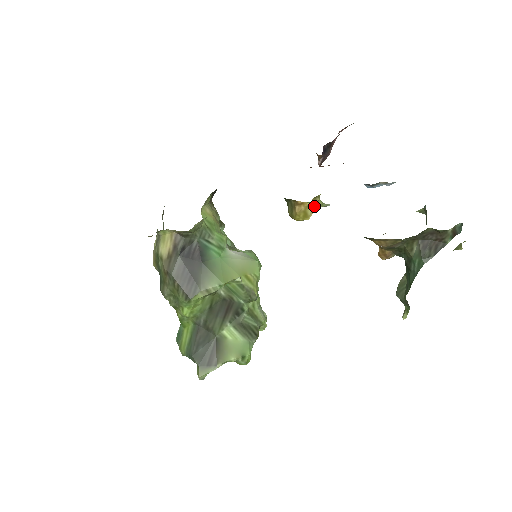
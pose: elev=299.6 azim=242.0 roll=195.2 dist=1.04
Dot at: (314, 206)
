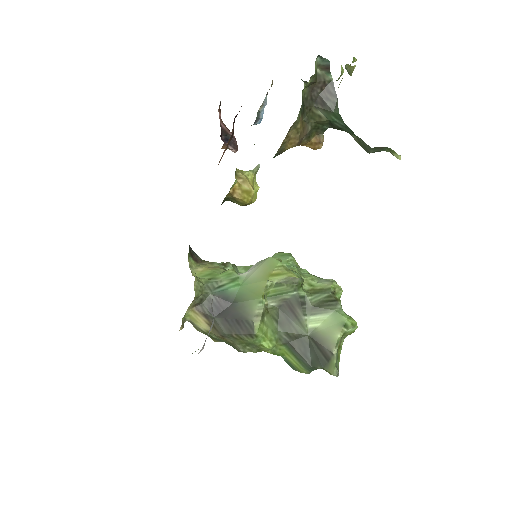
Dot at: (243, 180)
